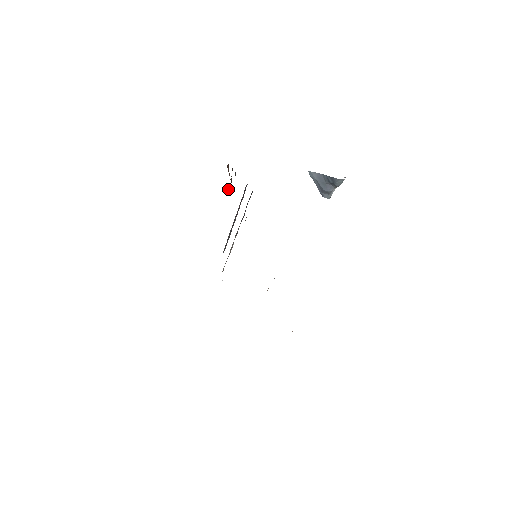
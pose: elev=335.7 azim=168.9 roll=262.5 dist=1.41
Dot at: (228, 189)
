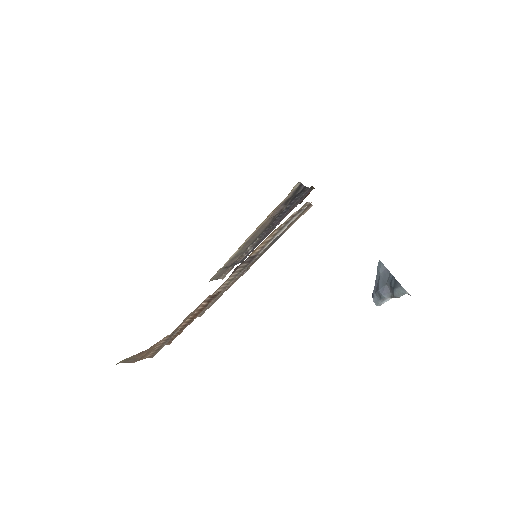
Dot at: occluded
